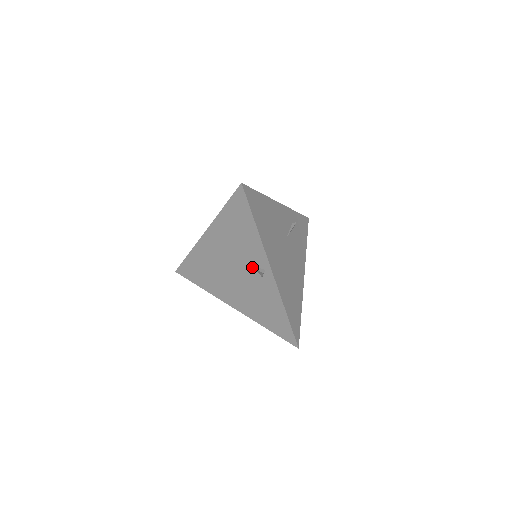
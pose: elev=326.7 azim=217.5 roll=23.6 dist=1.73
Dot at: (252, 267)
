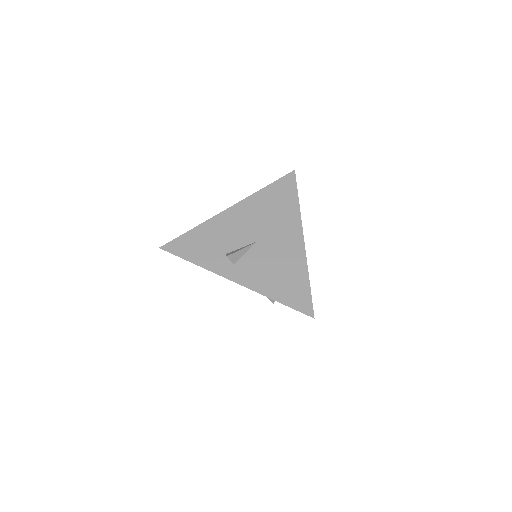
Dot at: occluded
